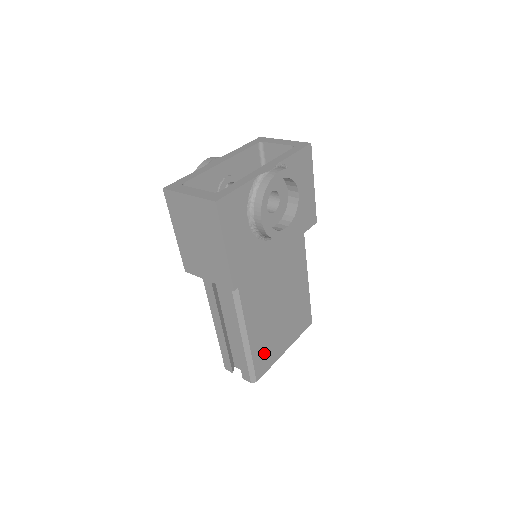
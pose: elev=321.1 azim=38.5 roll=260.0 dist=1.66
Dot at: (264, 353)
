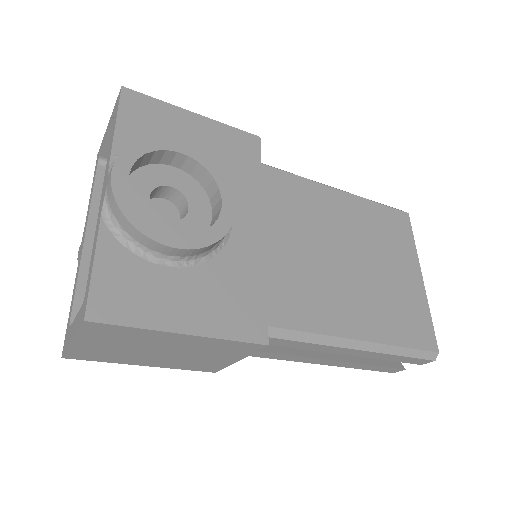
Dot at: (404, 320)
